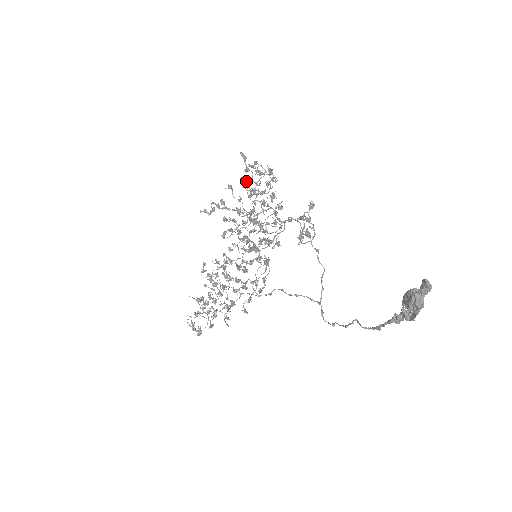
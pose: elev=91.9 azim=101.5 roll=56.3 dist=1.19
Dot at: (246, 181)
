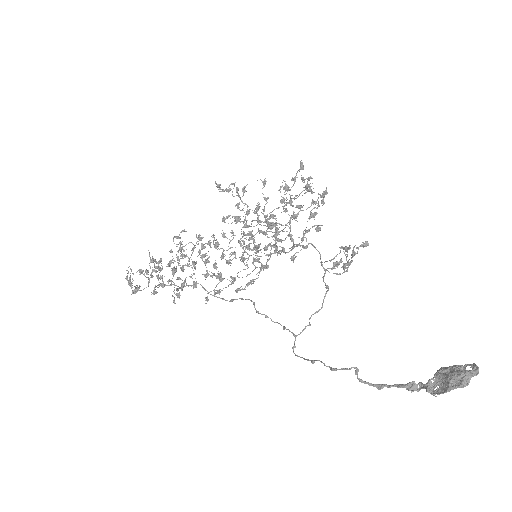
Dot at: (289, 187)
